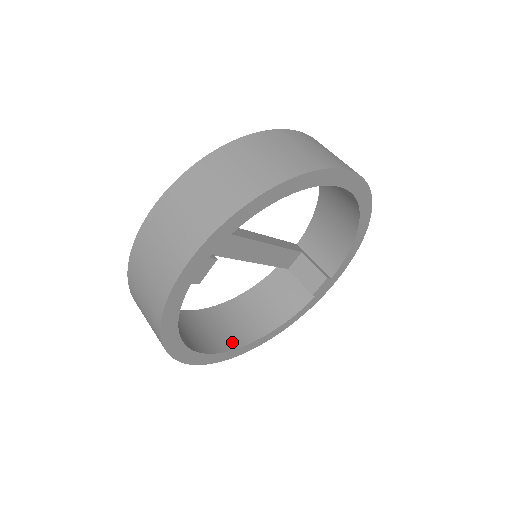
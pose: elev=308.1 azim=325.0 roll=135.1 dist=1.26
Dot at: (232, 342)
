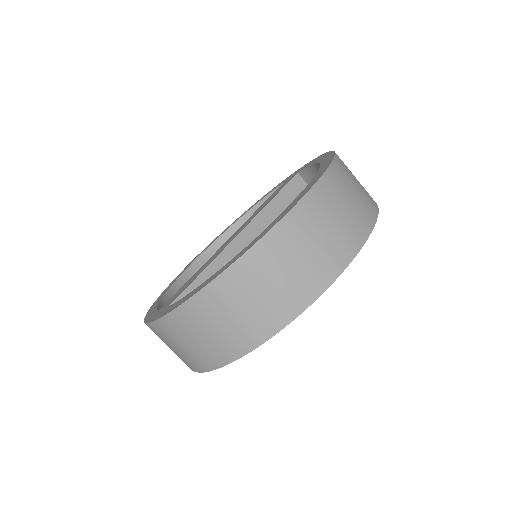
Dot at: occluded
